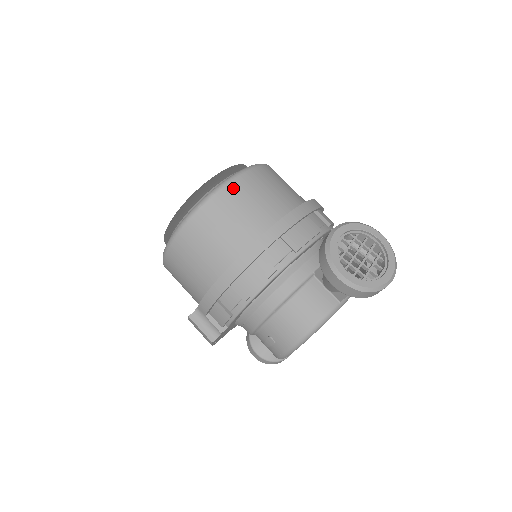
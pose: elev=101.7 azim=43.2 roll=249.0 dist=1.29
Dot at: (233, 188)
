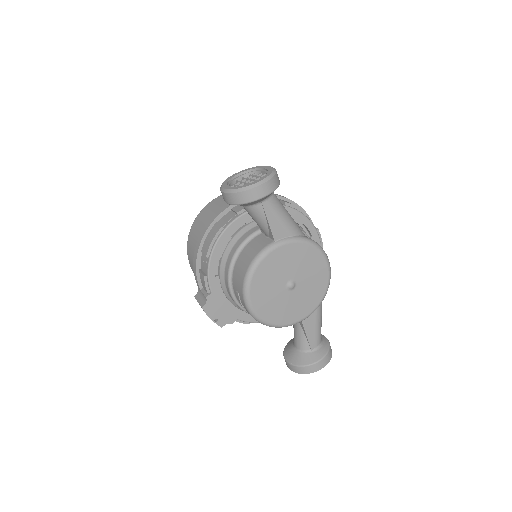
Dot at: (217, 199)
